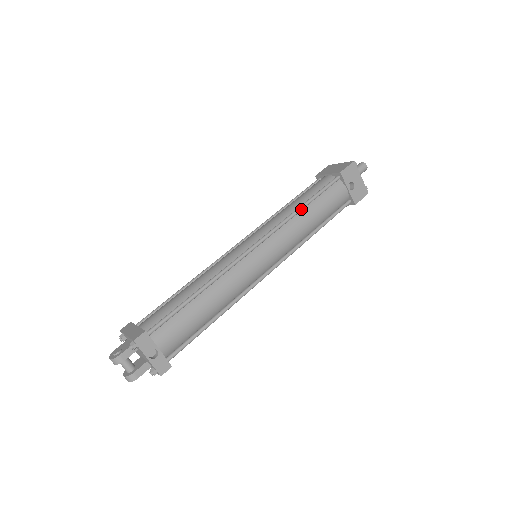
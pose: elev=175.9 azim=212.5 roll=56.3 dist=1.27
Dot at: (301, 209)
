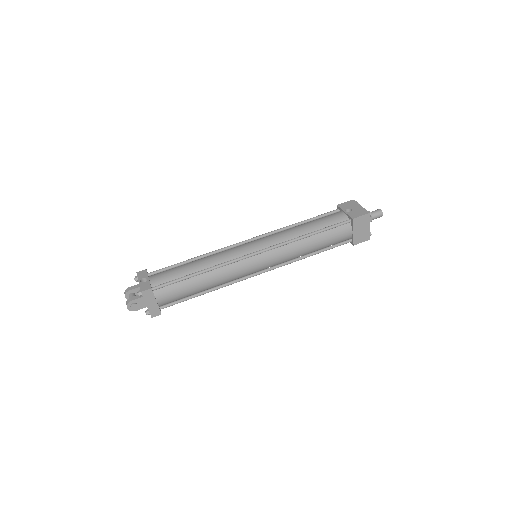
Dot at: (295, 224)
